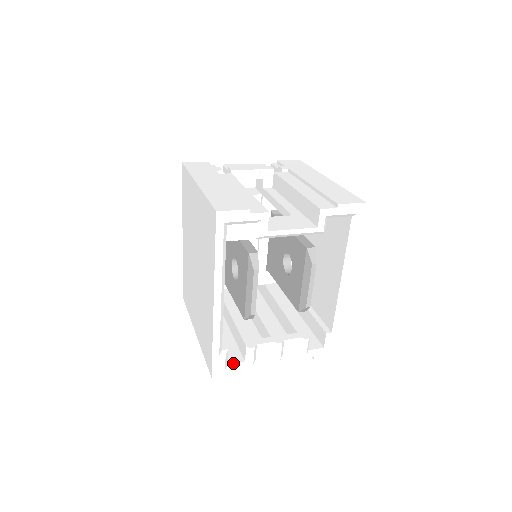
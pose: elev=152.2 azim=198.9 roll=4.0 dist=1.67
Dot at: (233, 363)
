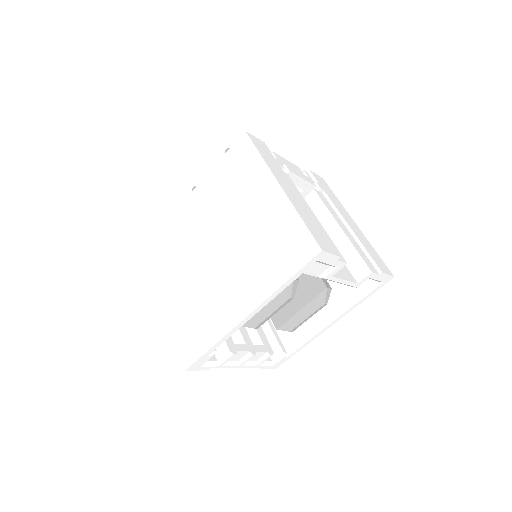
Dot at: (208, 361)
